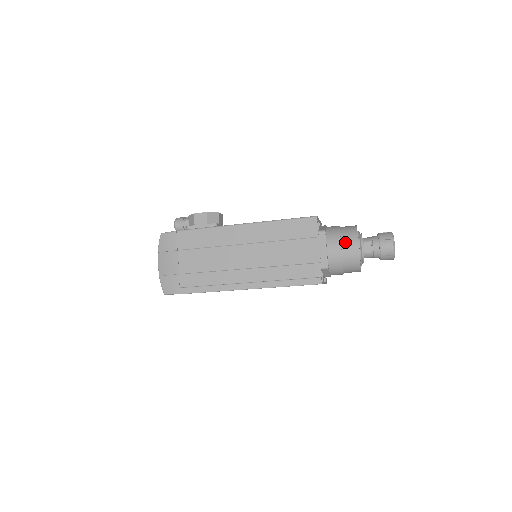
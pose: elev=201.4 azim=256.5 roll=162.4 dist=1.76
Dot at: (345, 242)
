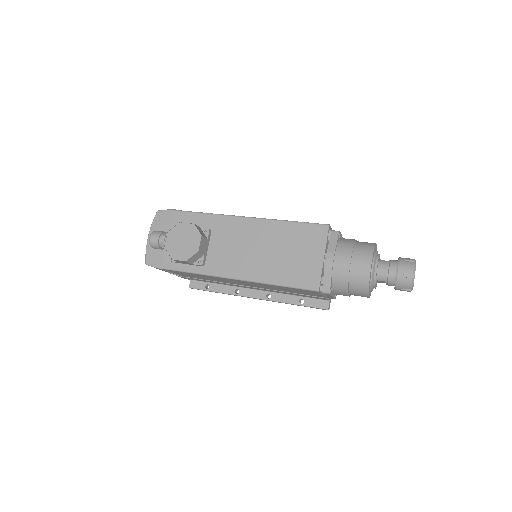
Dot at: (354, 294)
